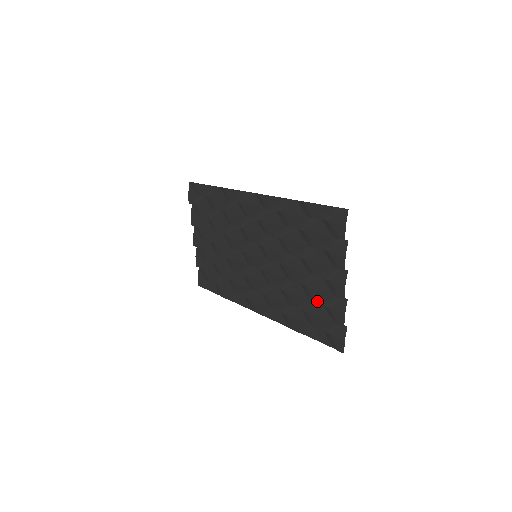
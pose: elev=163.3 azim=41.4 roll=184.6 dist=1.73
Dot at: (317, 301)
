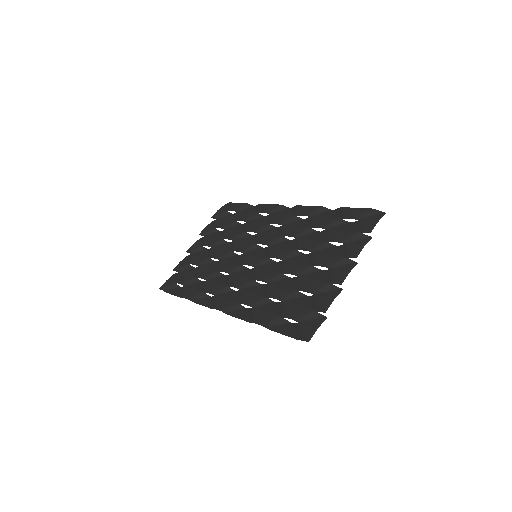
Dot at: (306, 289)
